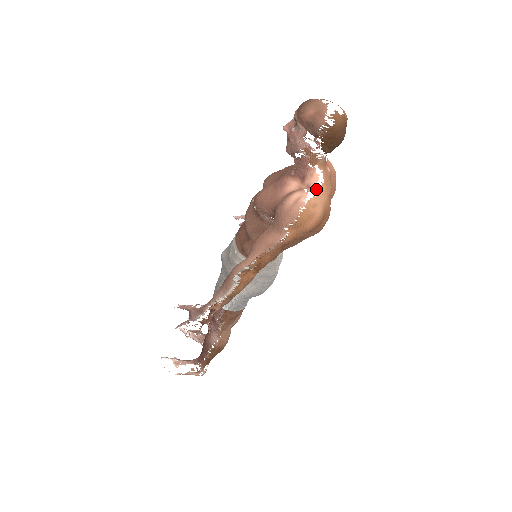
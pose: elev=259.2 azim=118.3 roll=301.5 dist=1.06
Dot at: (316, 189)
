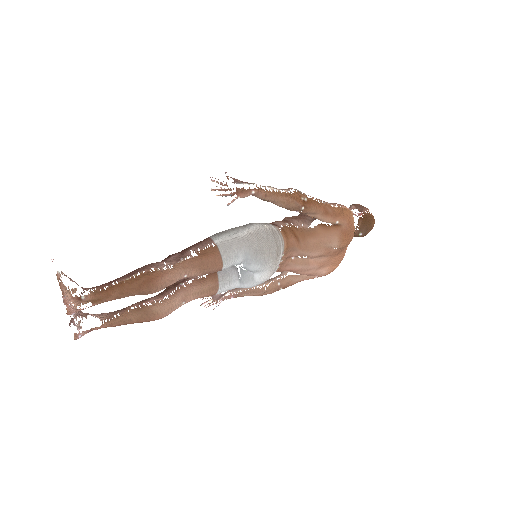
Dot at: occluded
